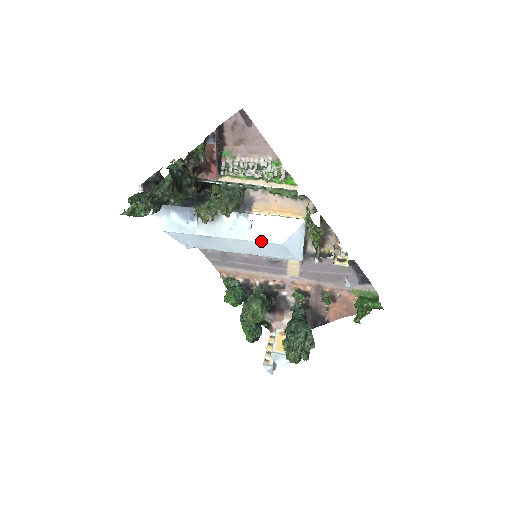
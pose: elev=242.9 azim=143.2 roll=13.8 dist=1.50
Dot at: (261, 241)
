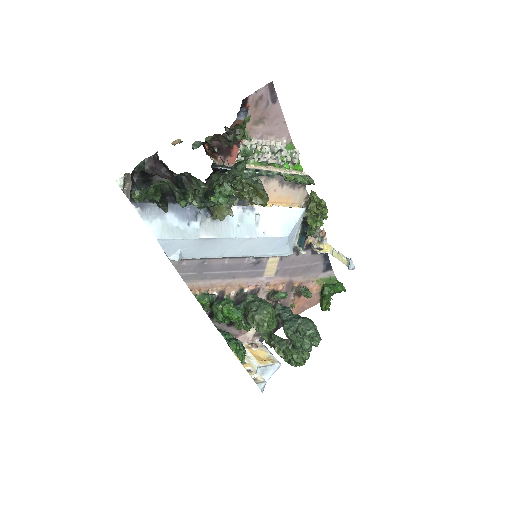
Dot at: (268, 236)
